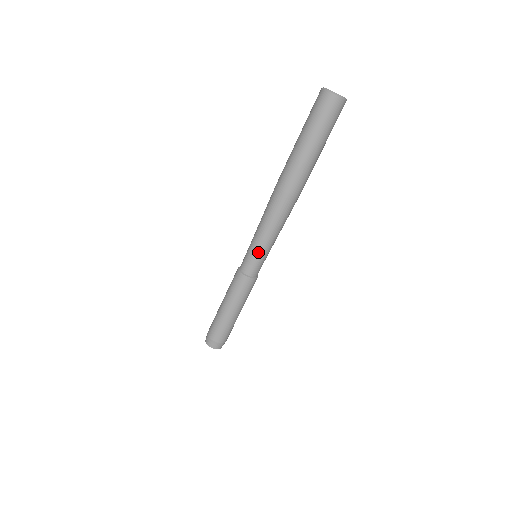
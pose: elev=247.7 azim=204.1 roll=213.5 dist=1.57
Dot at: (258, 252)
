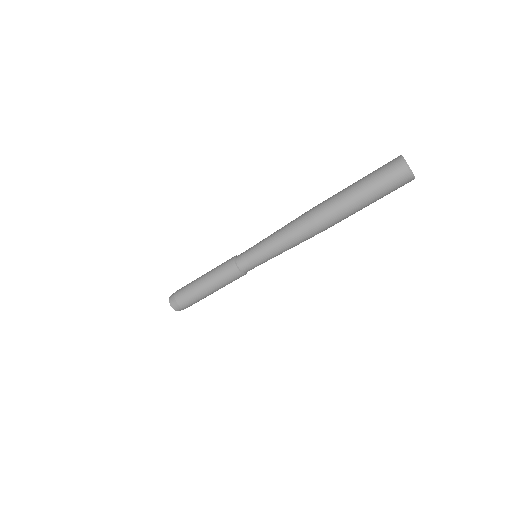
Dot at: occluded
